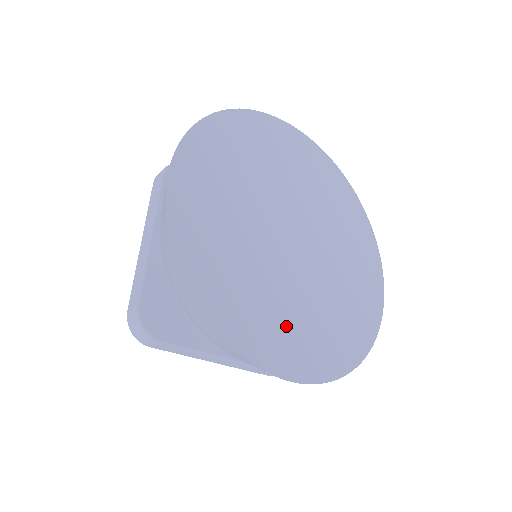
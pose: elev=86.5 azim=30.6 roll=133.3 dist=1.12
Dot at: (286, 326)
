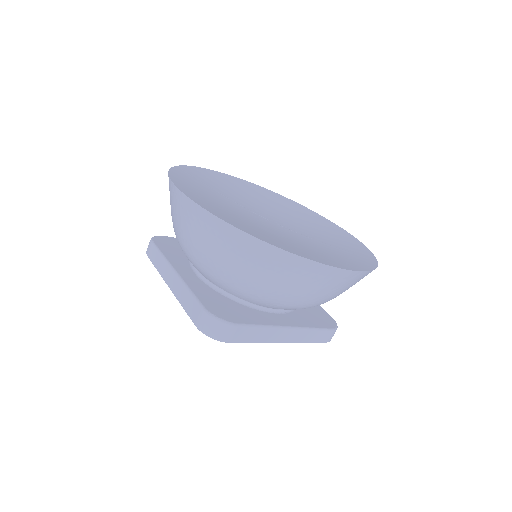
Dot at: (316, 252)
